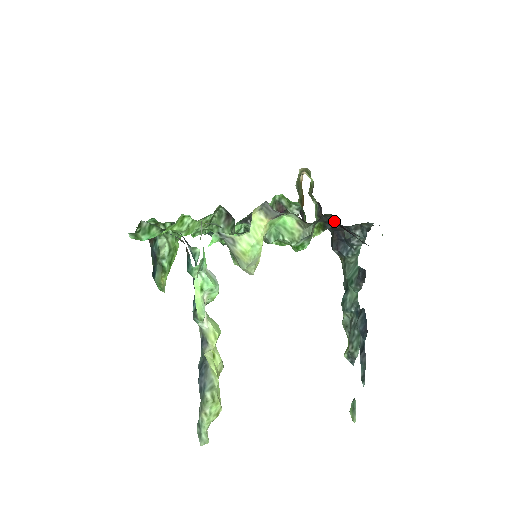
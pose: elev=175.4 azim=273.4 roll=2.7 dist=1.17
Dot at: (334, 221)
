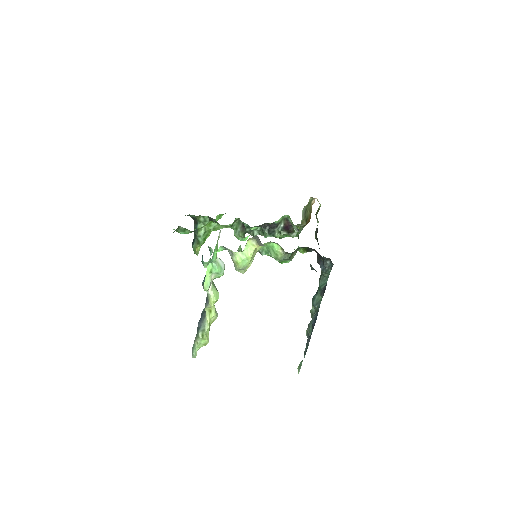
Dot at: occluded
